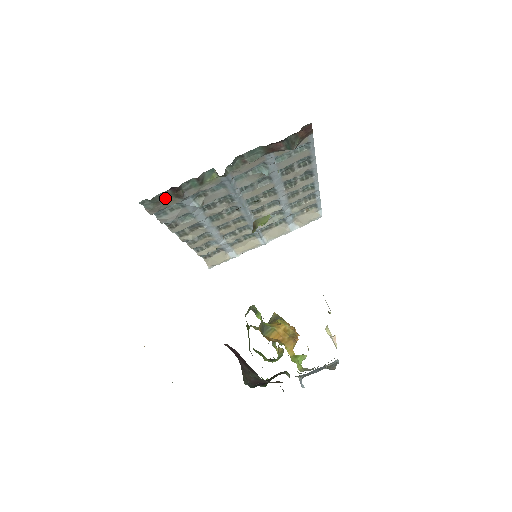
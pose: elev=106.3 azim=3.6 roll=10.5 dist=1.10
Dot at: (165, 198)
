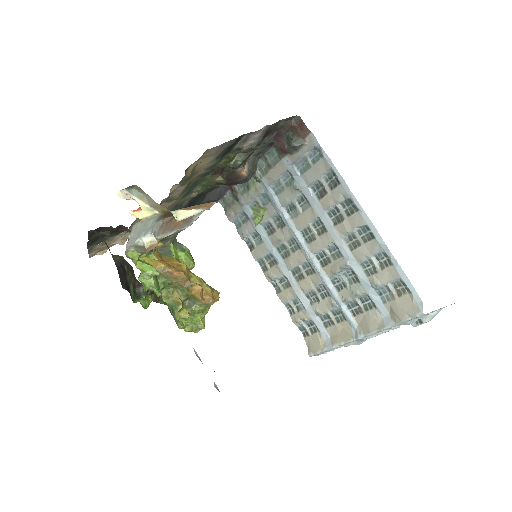
Dot at: (233, 202)
